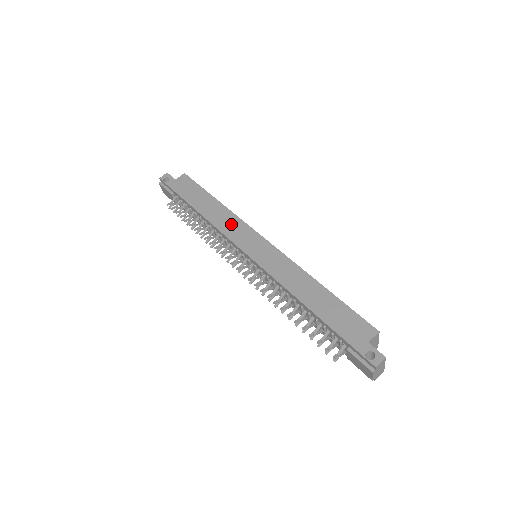
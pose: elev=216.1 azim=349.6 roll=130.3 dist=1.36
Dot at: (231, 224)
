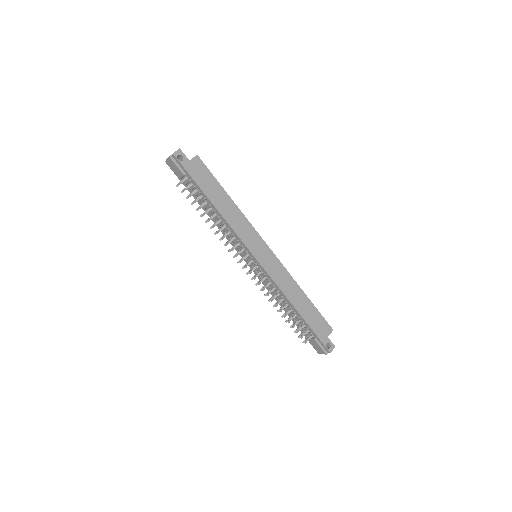
Dot at: (244, 228)
